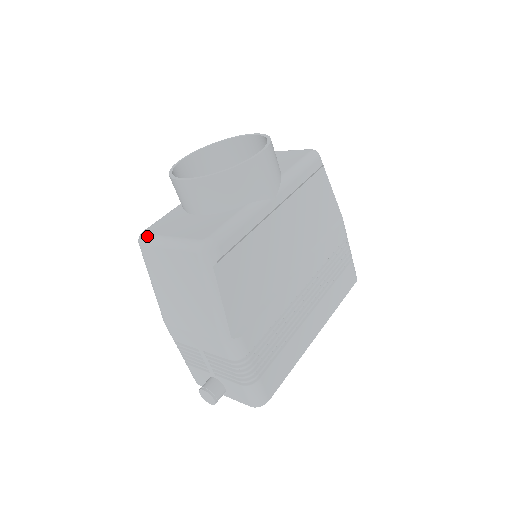
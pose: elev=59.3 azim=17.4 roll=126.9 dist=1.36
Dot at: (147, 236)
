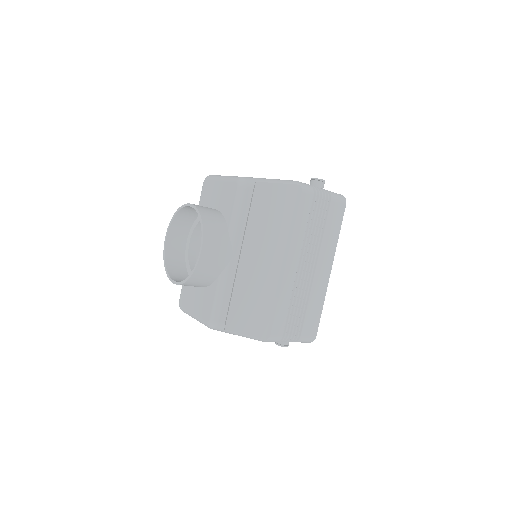
Dot at: (182, 309)
